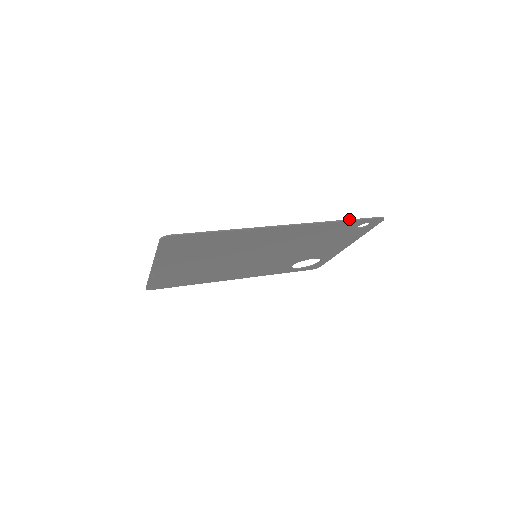
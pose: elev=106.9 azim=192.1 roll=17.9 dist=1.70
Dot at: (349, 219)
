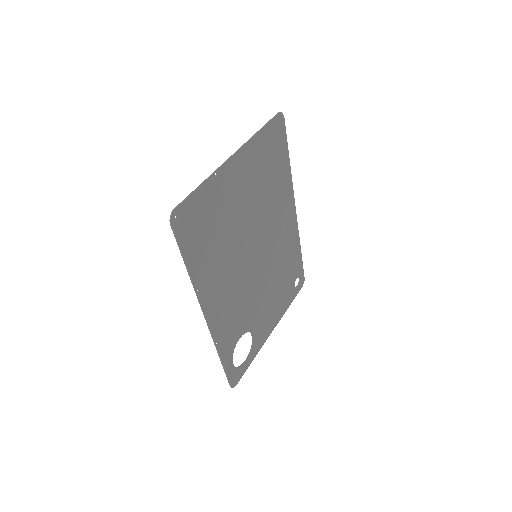
Dot at: (301, 256)
